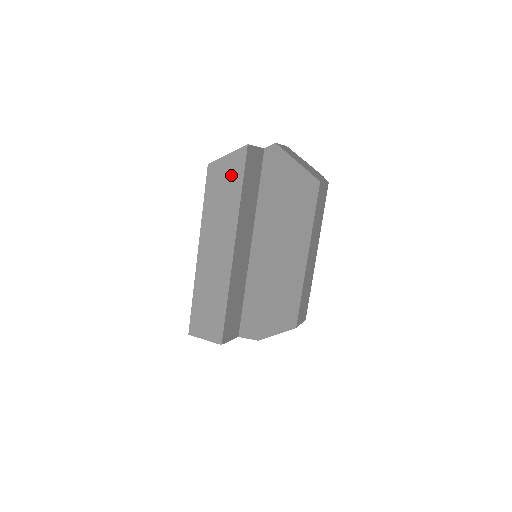
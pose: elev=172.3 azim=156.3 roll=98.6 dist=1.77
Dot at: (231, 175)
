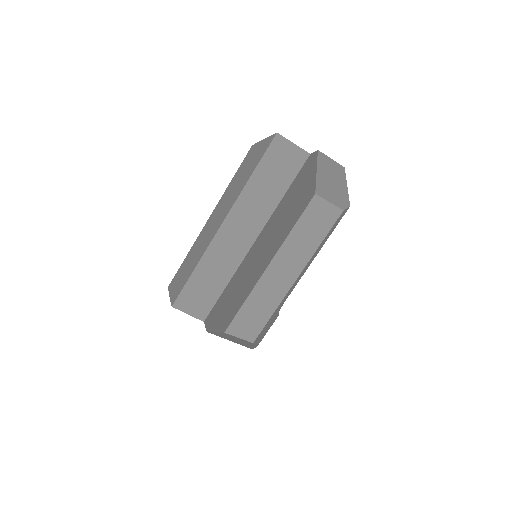
Dot at: (255, 158)
